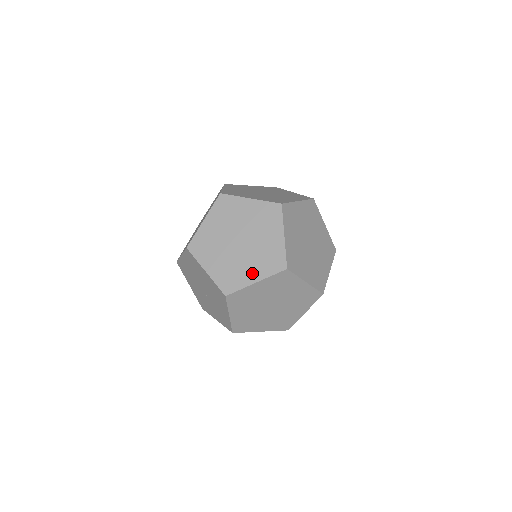
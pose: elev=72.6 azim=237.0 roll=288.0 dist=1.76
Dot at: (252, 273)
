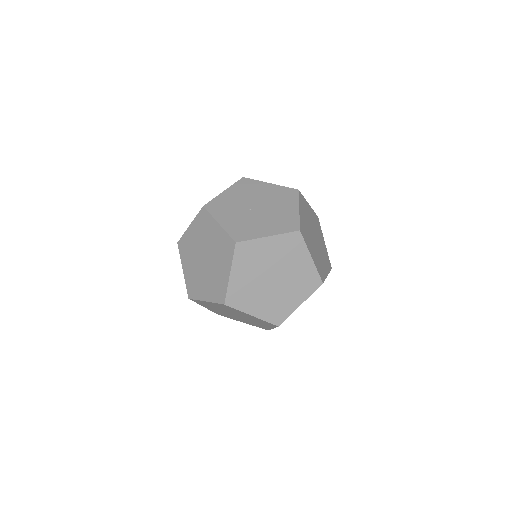
Dot at: occluded
